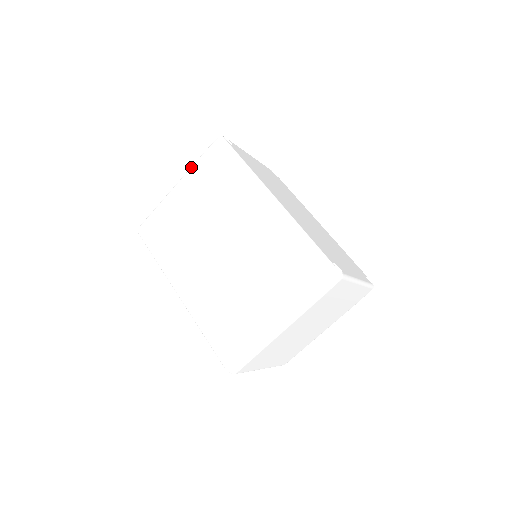
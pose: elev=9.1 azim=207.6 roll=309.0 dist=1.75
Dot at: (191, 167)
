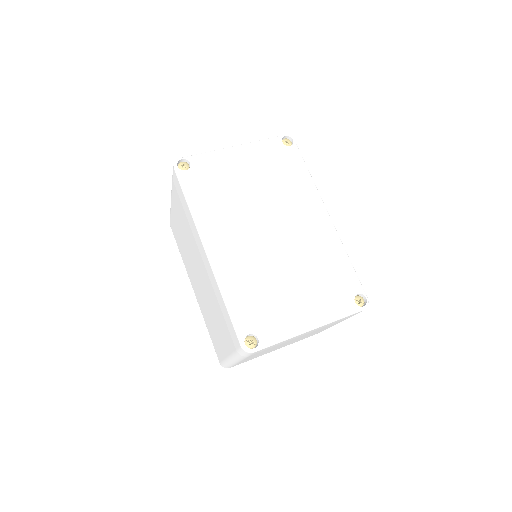
Dot at: occluded
